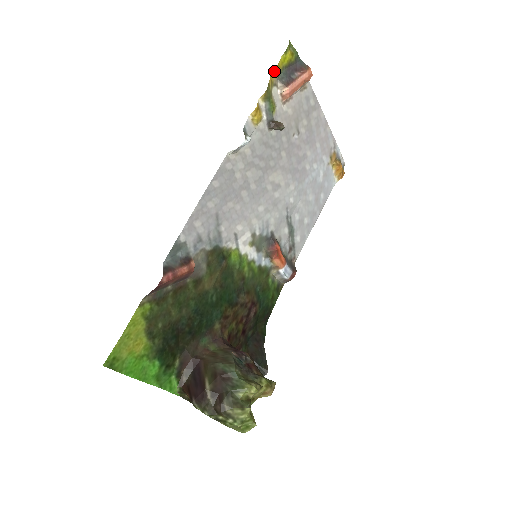
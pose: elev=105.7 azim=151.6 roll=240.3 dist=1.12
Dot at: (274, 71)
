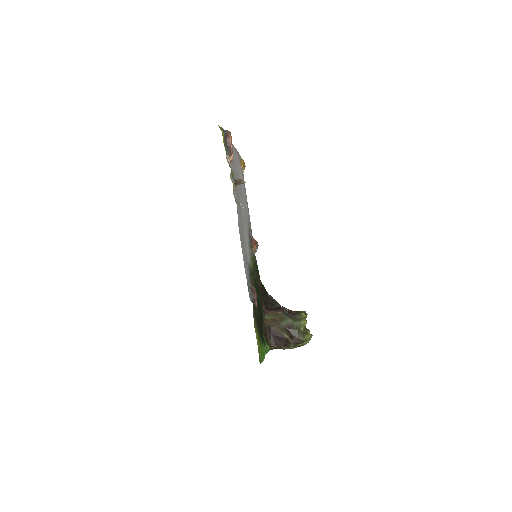
Dot at: occluded
